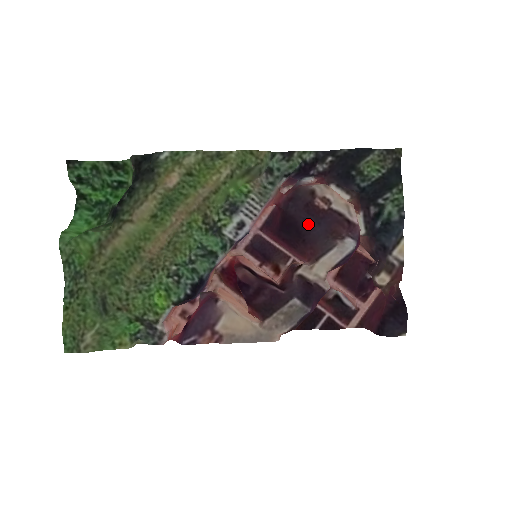
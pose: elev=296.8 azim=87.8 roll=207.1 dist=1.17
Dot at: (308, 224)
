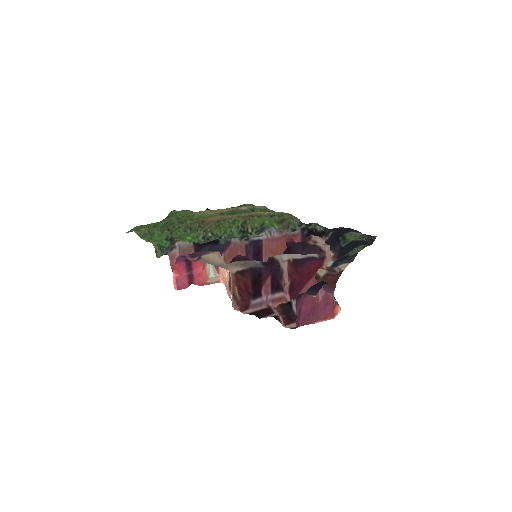
Dot at: (297, 248)
